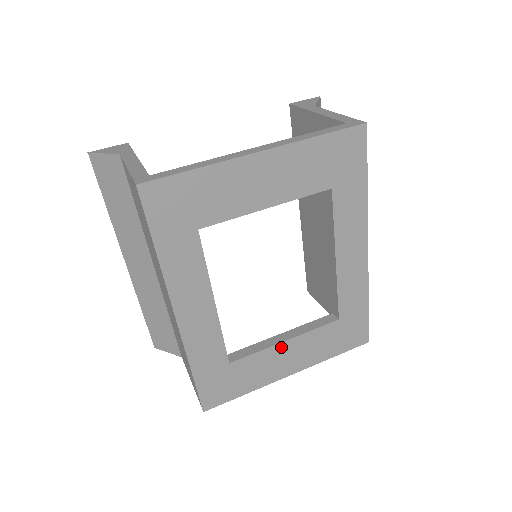
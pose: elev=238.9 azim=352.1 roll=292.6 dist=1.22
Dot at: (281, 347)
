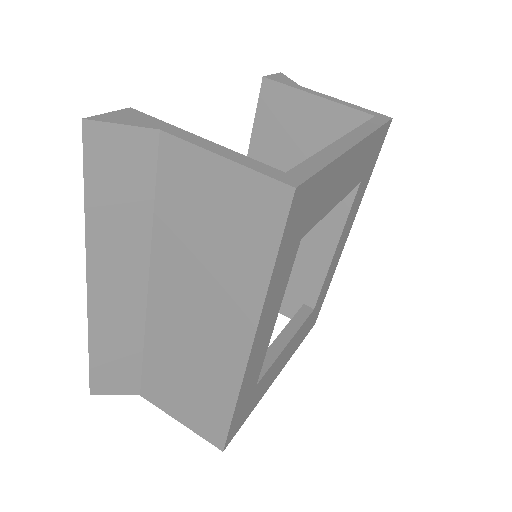
Dot at: (284, 351)
